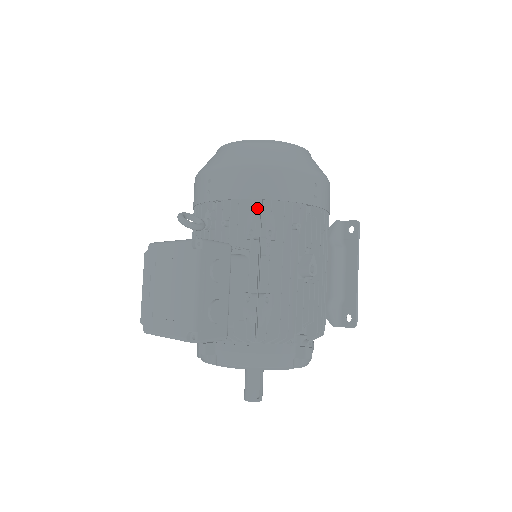
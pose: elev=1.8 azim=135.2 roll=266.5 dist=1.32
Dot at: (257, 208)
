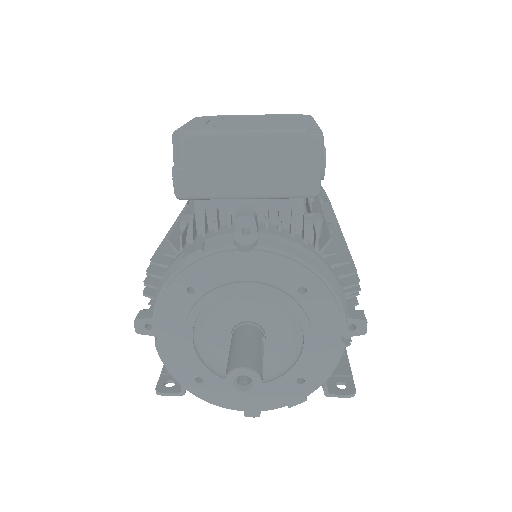
Dot at: occluded
